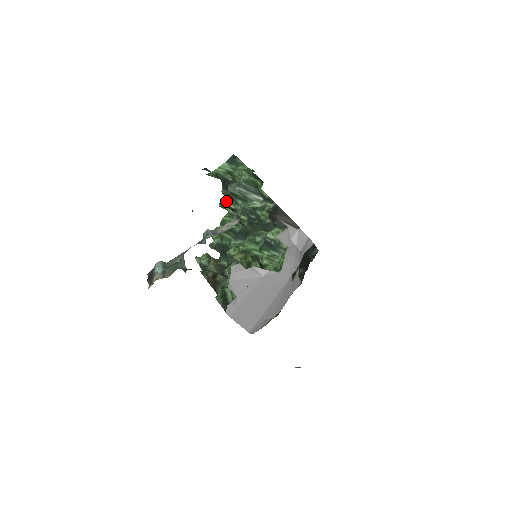
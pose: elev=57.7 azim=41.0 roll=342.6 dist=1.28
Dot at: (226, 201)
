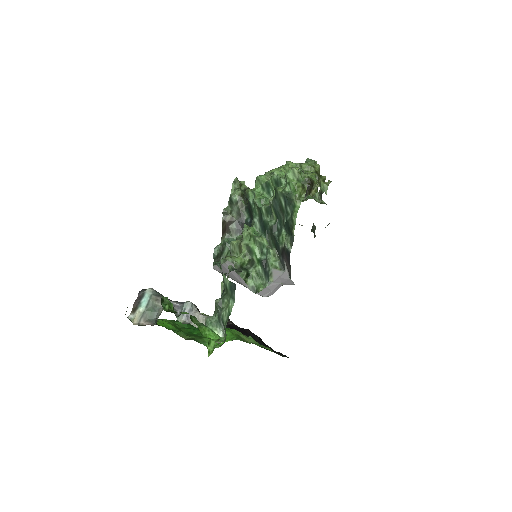
Dot at: (277, 183)
